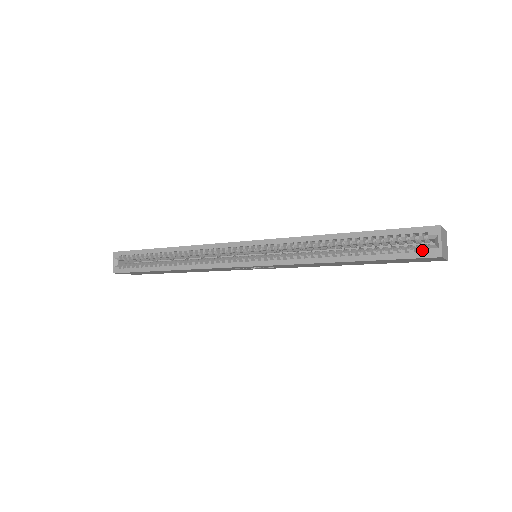
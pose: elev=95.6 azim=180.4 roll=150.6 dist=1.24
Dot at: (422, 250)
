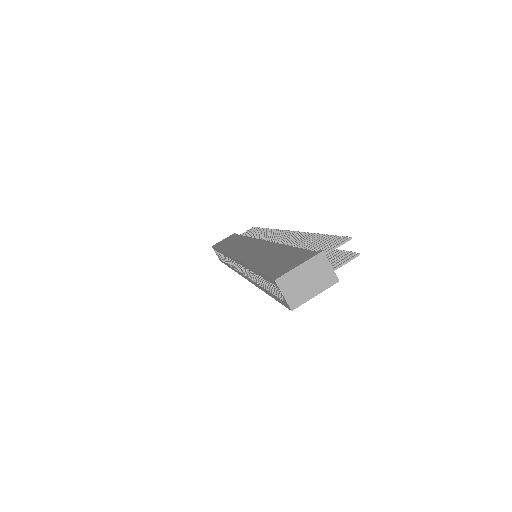
Dot at: (281, 300)
